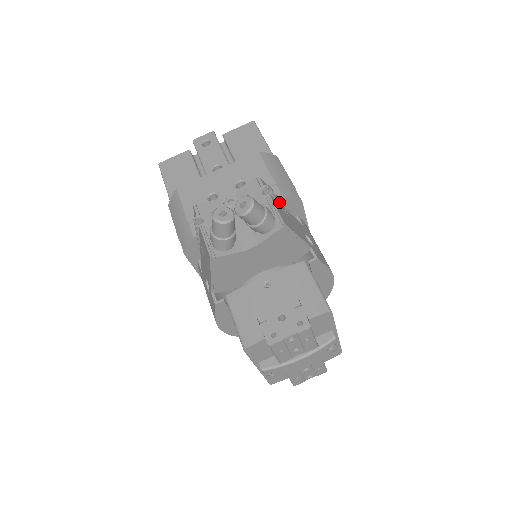
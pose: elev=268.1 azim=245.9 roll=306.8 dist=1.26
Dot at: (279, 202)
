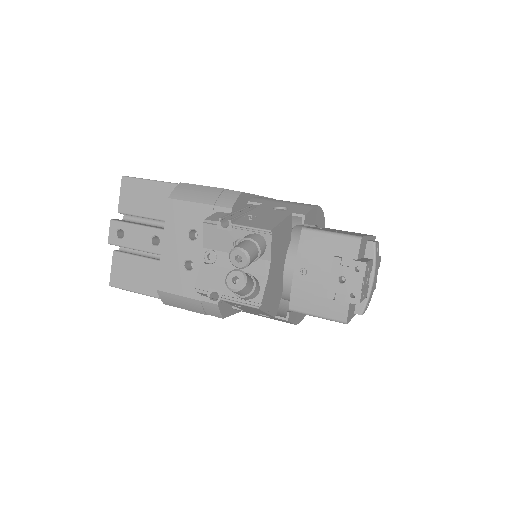
Dot at: (238, 217)
